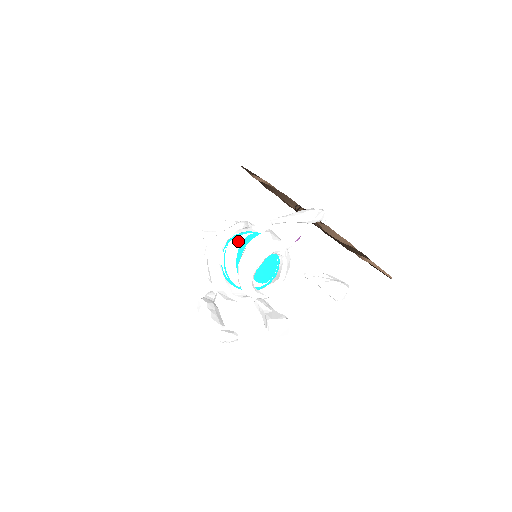
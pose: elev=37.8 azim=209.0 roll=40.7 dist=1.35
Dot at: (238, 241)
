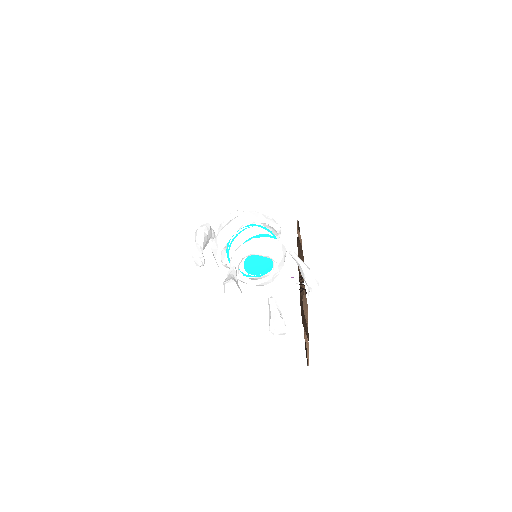
Dot at: (266, 231)
